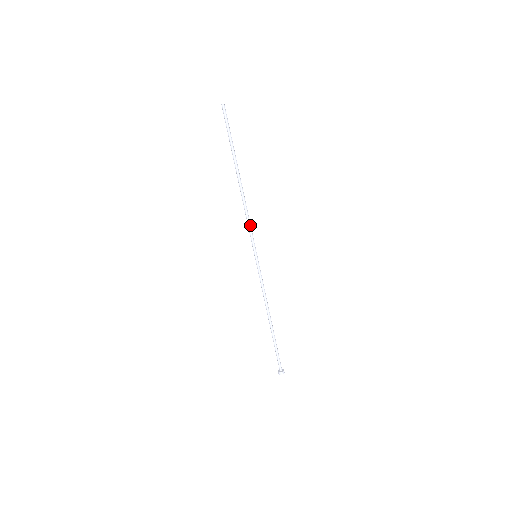
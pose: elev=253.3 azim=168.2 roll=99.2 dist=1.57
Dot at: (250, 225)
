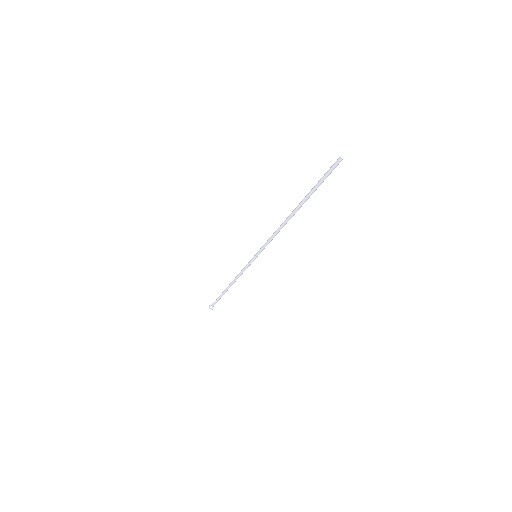
Dot at: (271, 240)
